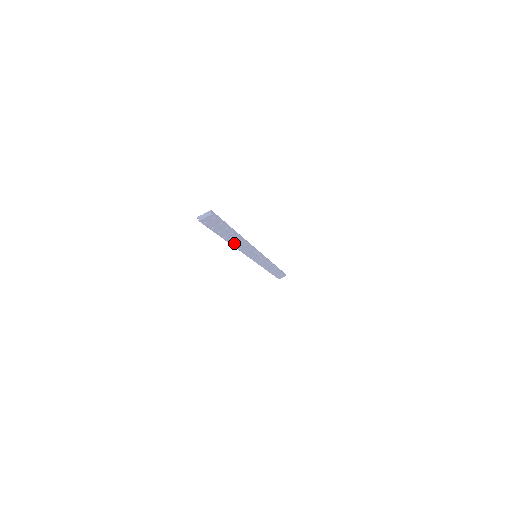
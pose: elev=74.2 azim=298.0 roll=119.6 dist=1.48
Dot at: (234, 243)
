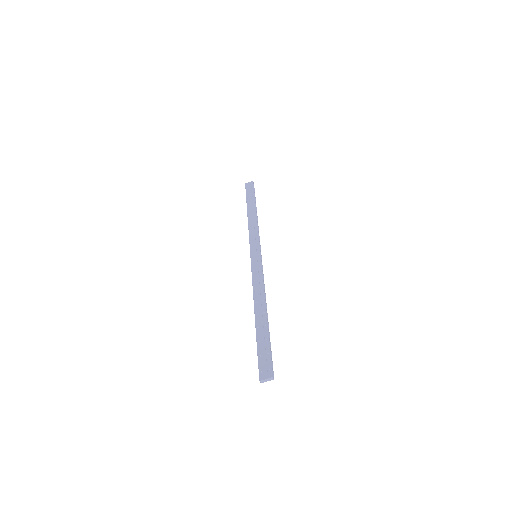
Dot at: (258, 308)
